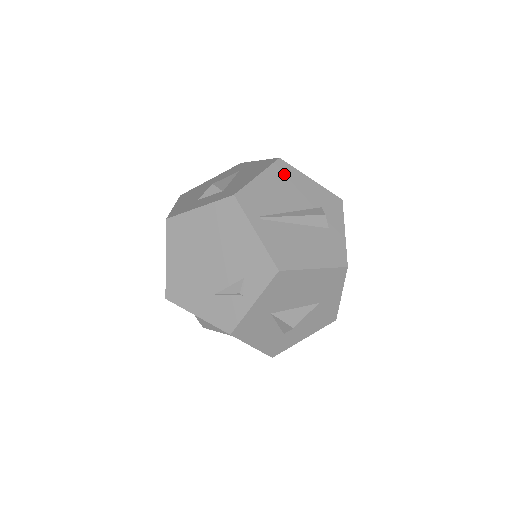
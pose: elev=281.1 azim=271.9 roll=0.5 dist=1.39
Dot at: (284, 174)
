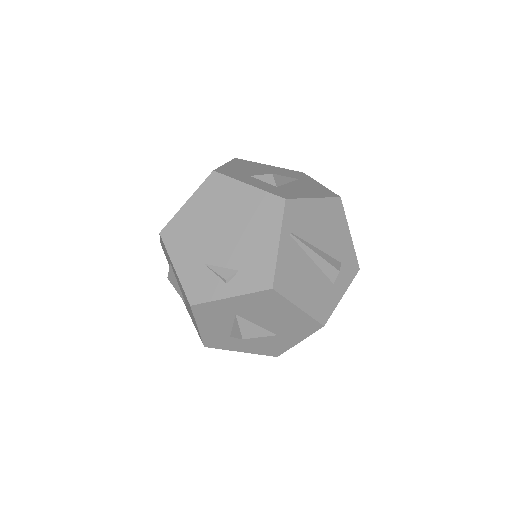
Dot at: (334, 213)
